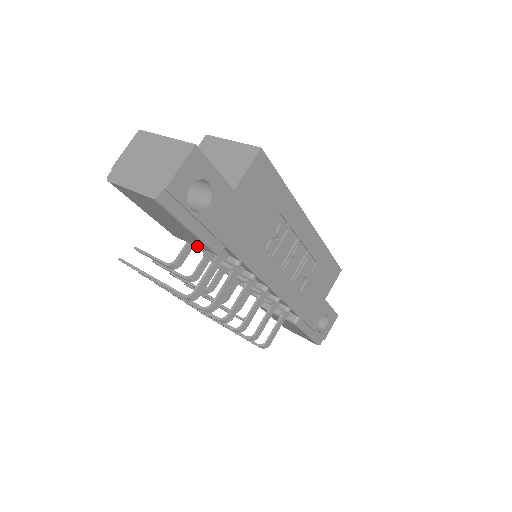
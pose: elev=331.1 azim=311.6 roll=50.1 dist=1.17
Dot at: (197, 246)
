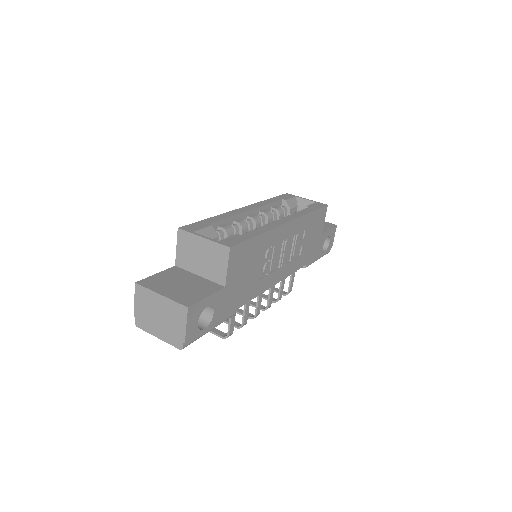
Dot at: occluded
